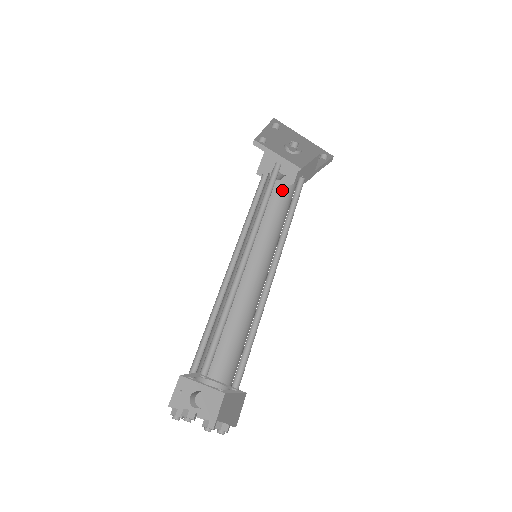
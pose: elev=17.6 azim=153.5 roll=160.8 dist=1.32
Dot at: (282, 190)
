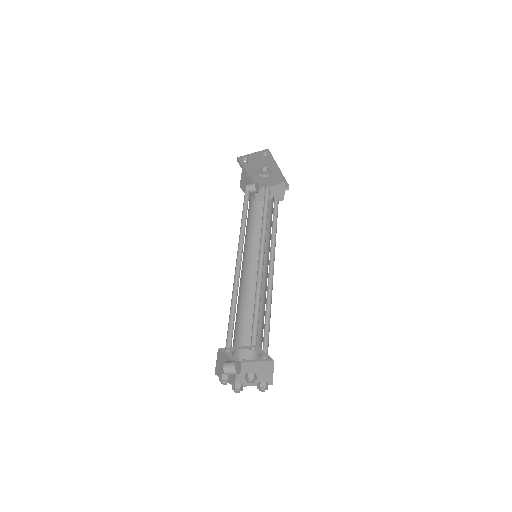
Dot at: (255, 204)
